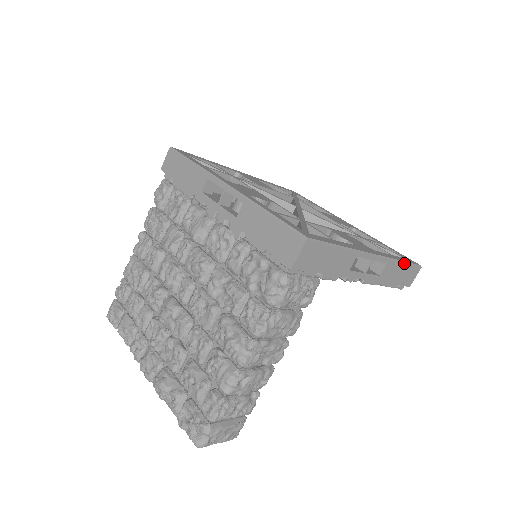
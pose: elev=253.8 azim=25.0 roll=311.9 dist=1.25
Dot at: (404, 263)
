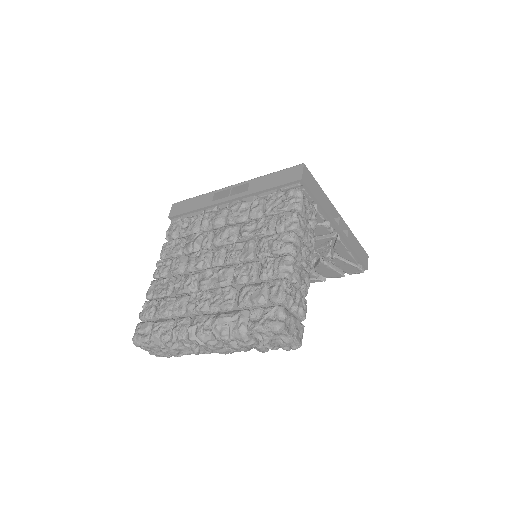
Dot at: (357, 240)
